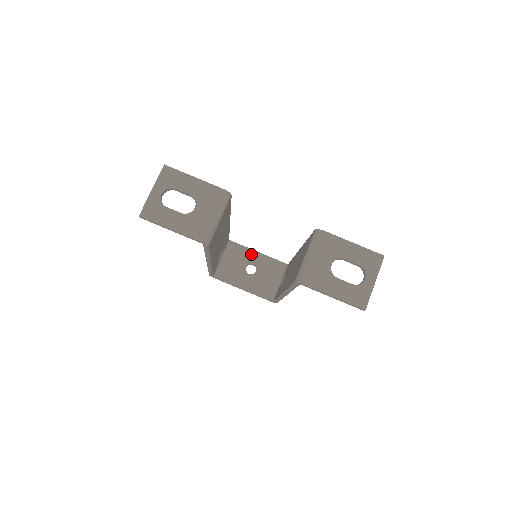
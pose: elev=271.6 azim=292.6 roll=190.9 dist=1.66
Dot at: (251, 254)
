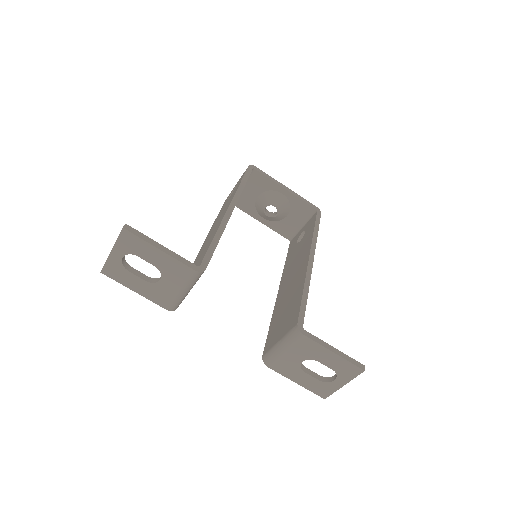
Dot at: (276, 189)
